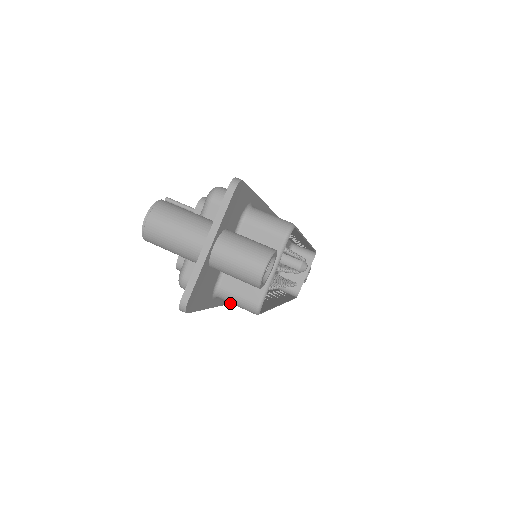
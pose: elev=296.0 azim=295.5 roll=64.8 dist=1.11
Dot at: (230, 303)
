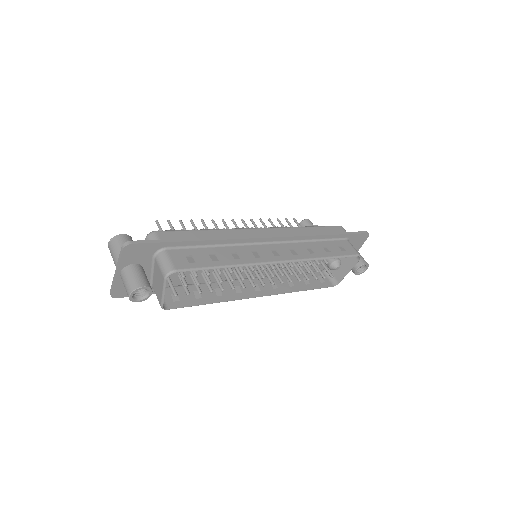
Dot at: occluded
